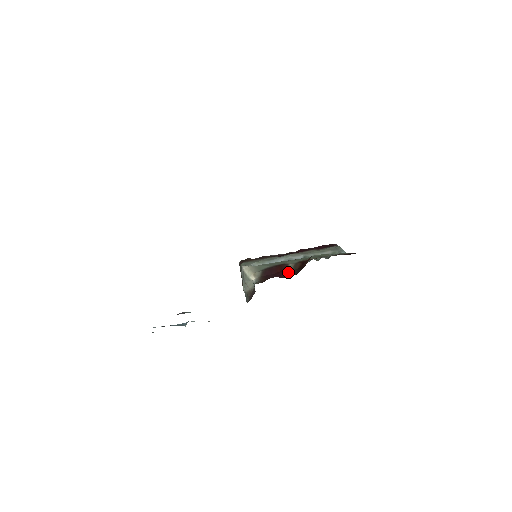
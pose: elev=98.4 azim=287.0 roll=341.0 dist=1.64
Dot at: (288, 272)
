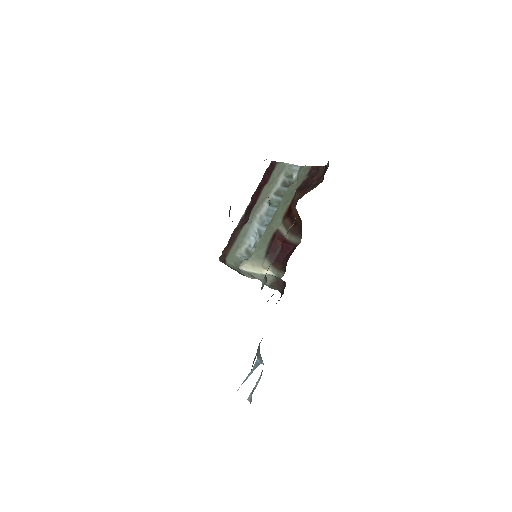
Dot at: (287, 237)
